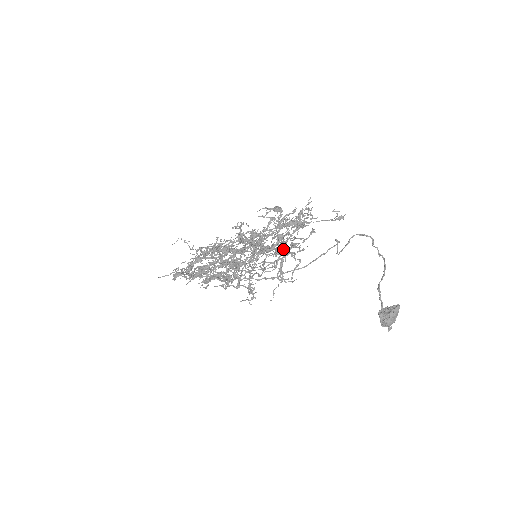
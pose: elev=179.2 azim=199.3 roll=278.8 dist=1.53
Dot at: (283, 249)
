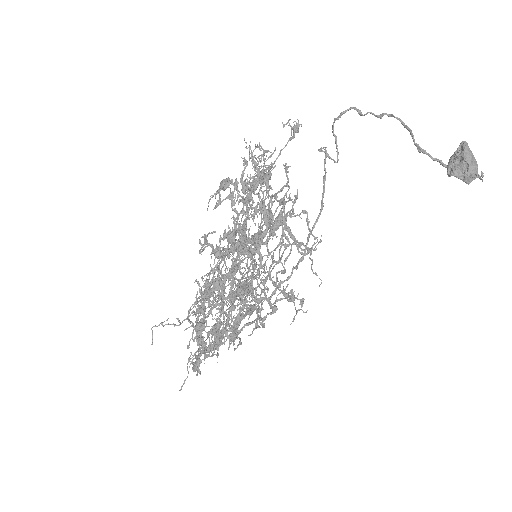
Dot at: (275, 220)
